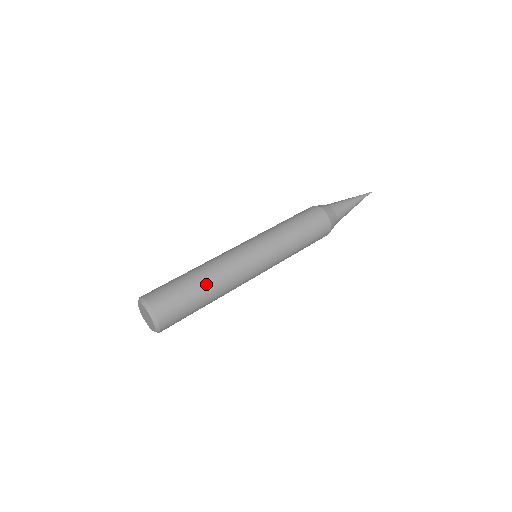
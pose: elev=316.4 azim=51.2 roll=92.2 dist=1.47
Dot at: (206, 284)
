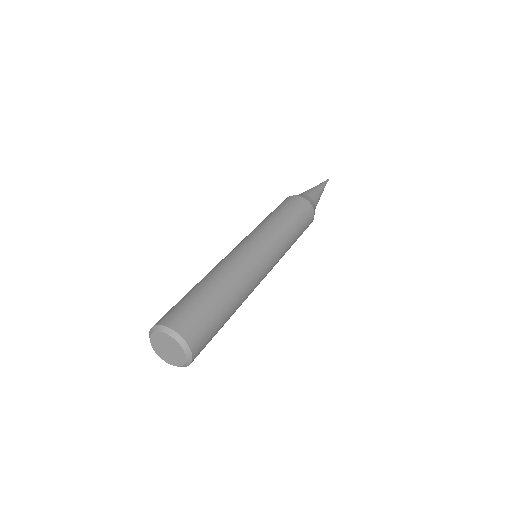
Dot at: (214, 283)
